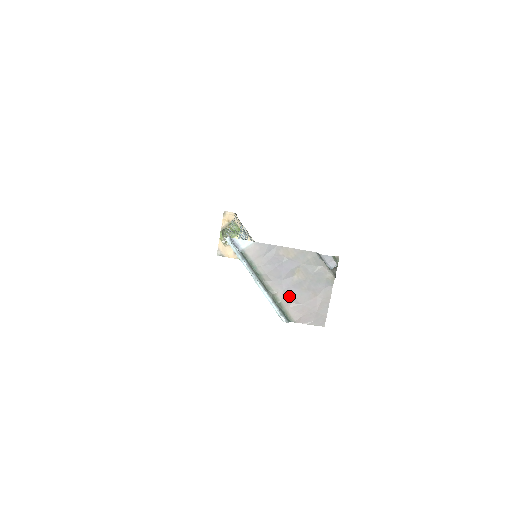
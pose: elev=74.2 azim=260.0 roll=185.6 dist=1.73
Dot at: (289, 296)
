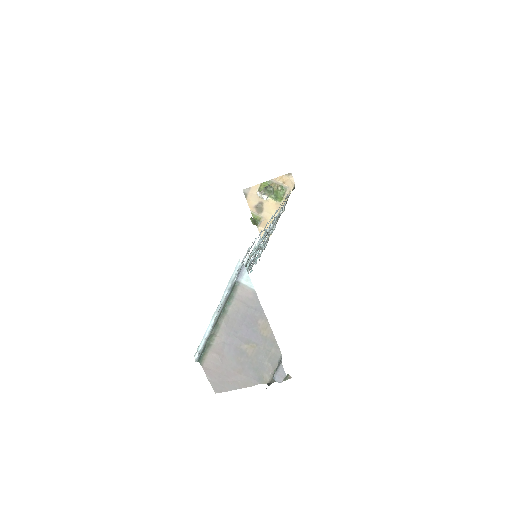
Dot at: (223, 349)
